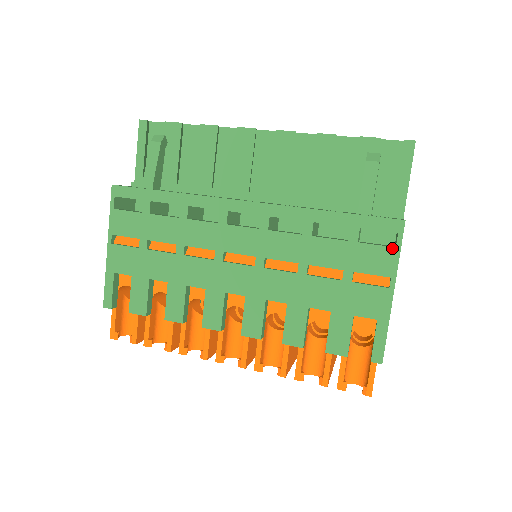
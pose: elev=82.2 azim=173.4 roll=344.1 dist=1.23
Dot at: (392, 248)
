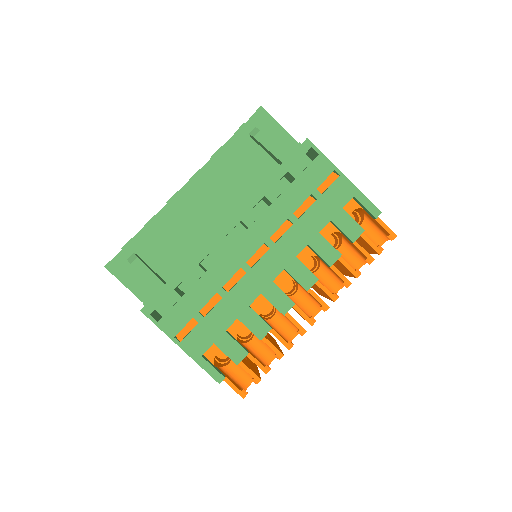
Dot at: (318, 157)
